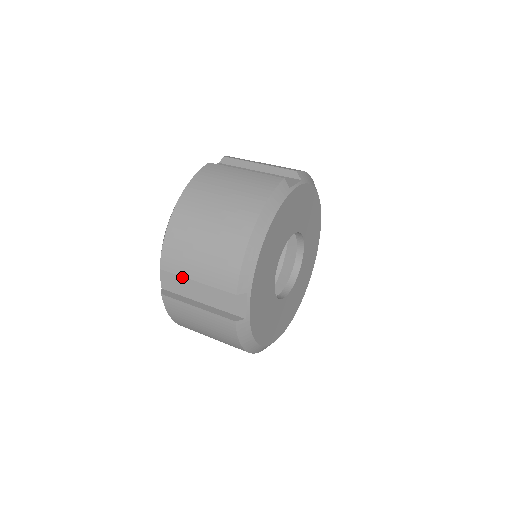
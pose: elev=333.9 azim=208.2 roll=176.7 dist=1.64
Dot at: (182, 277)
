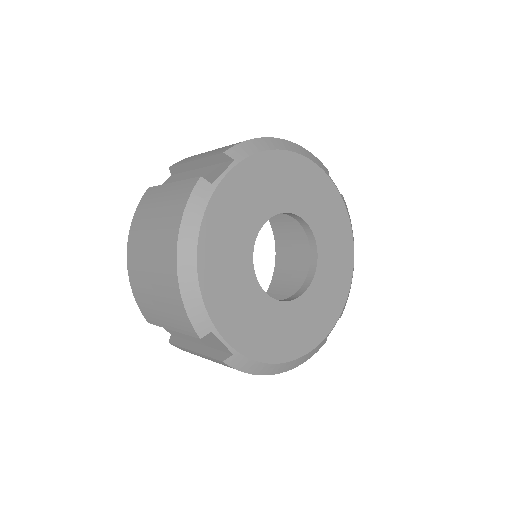
Dot at: occluded
